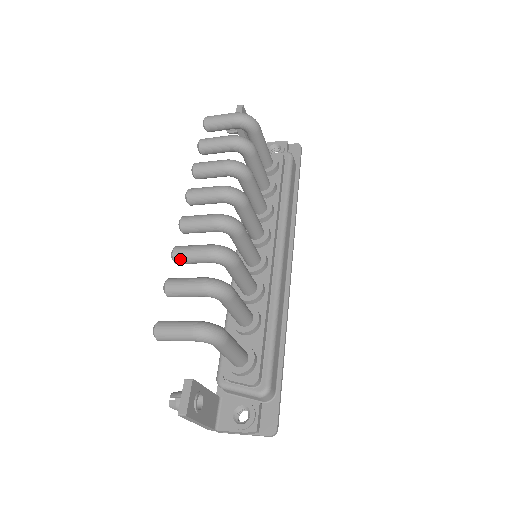
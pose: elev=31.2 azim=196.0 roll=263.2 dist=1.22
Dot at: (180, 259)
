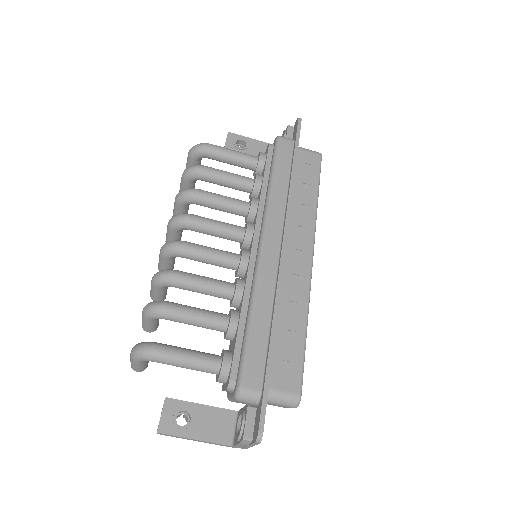
Dot at: (153, 297)
